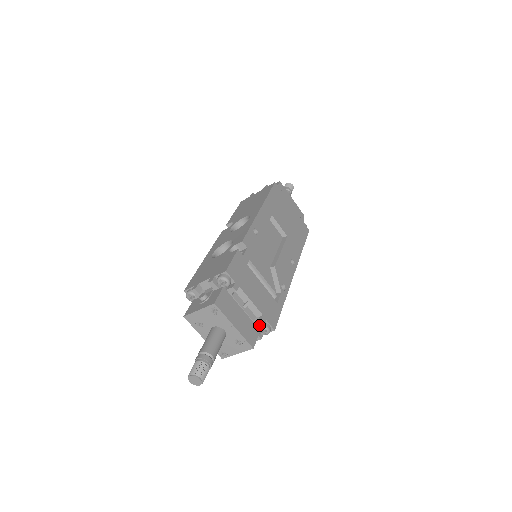
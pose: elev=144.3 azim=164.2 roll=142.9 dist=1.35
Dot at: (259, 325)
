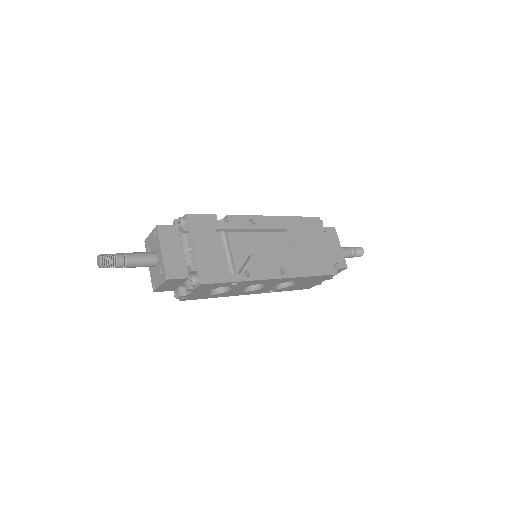
Dot at: (189, 271)
